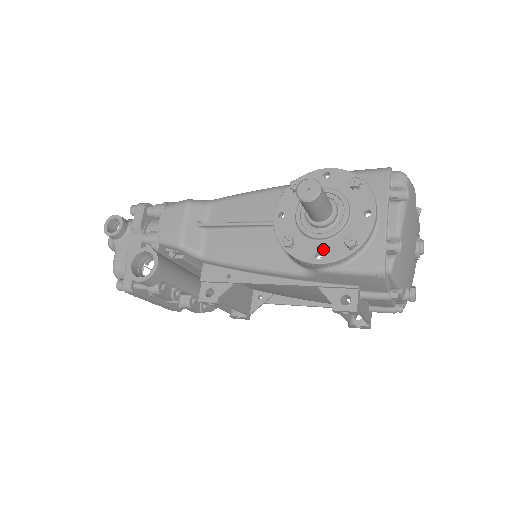
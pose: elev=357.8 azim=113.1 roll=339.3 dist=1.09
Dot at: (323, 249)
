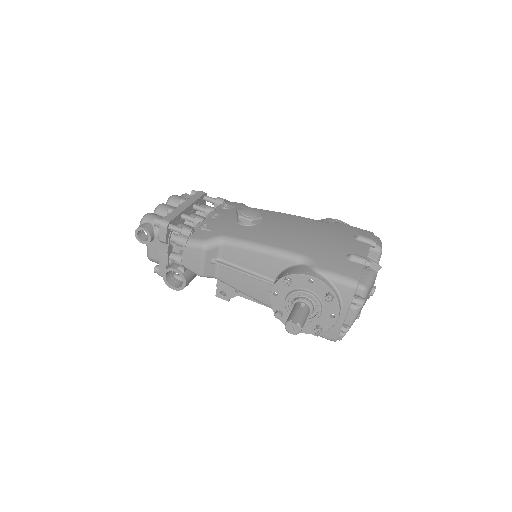
Dot at: occluded
